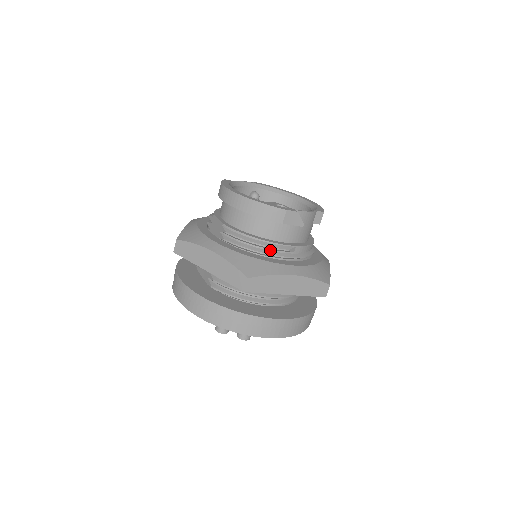
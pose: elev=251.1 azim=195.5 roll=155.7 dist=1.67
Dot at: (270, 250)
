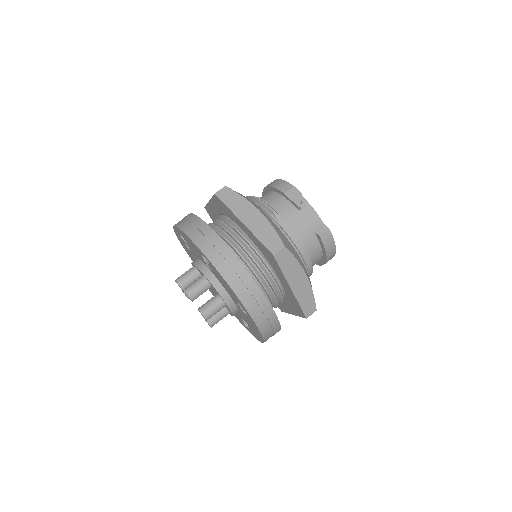
Dot at: (261, 207)
